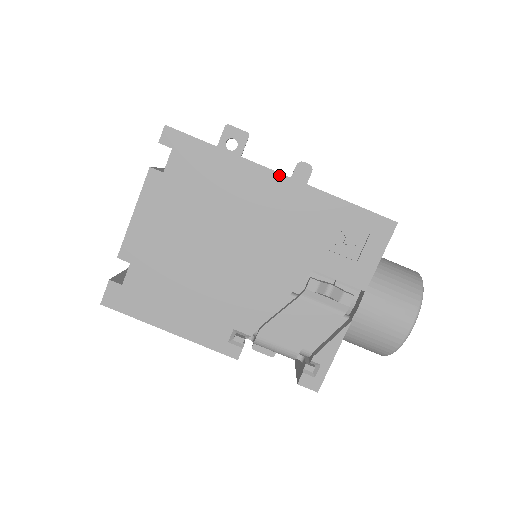
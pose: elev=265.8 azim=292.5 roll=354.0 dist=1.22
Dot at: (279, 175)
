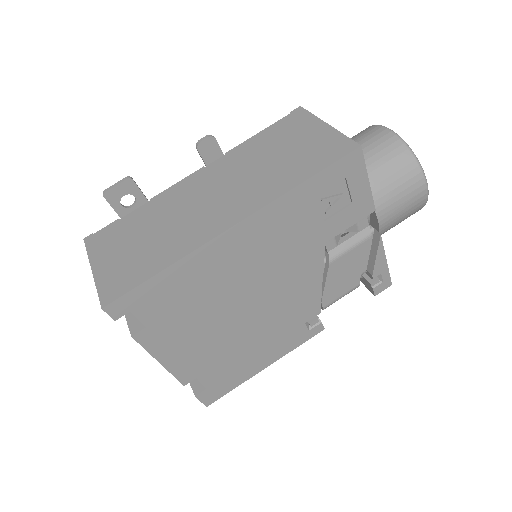
Dot at: (233, 229)
